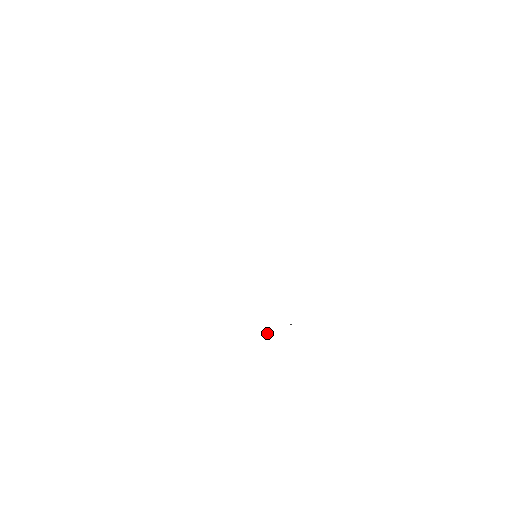
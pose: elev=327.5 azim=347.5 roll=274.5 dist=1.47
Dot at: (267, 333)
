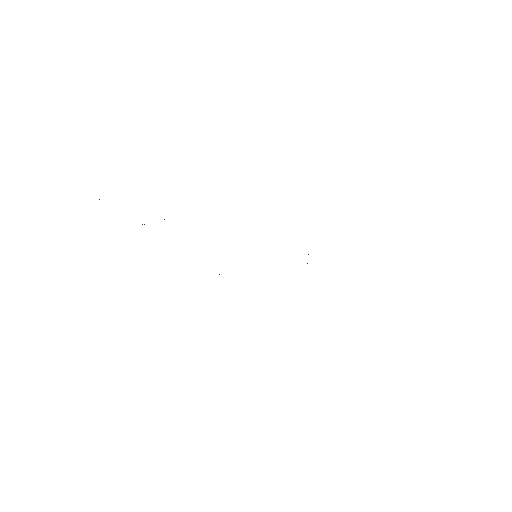
Dot at: occluded
